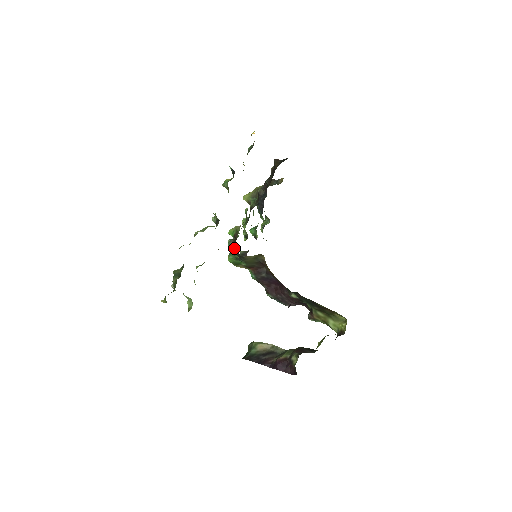
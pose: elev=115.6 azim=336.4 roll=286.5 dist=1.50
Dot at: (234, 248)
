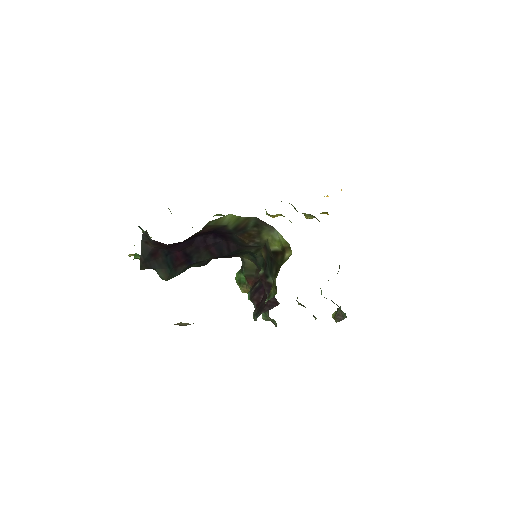
Dot at: occluded
